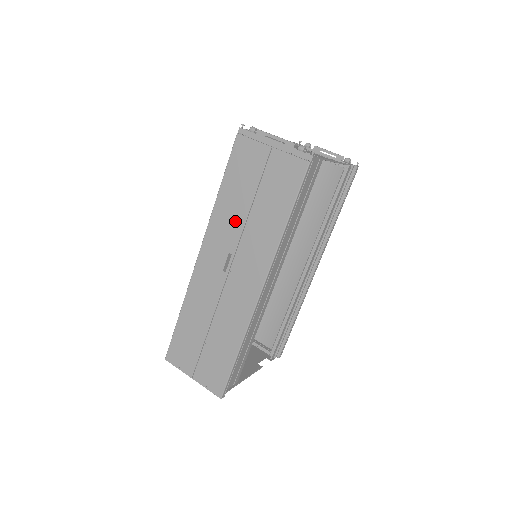
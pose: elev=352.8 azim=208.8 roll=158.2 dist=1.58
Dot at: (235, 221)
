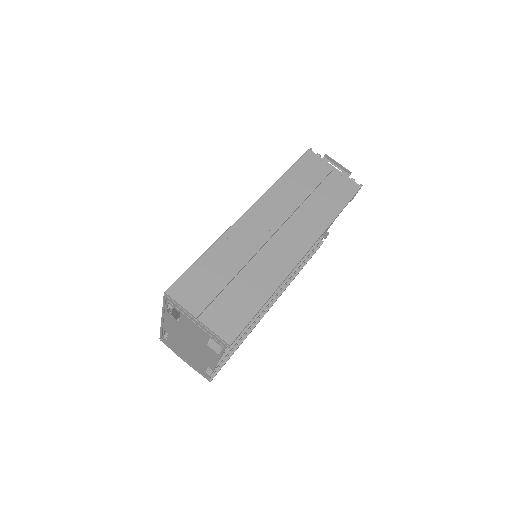
Dot at: (291, 200)
